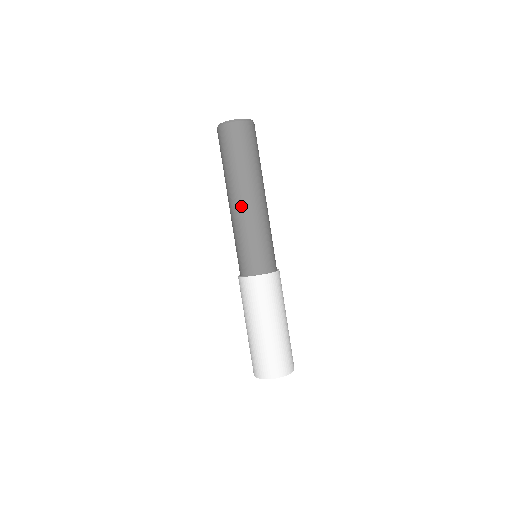
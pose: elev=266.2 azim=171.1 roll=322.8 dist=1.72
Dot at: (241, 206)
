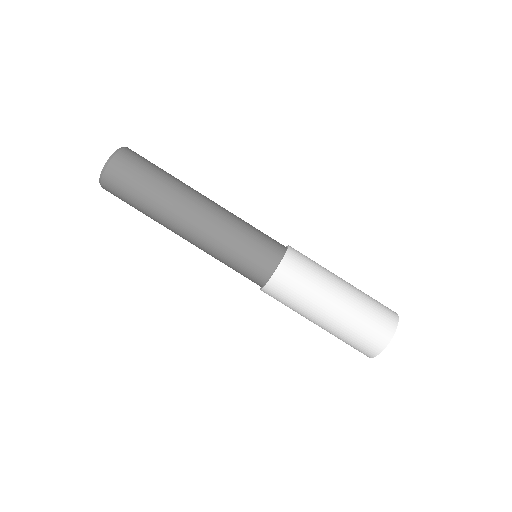
Dot at: (189, 240)
